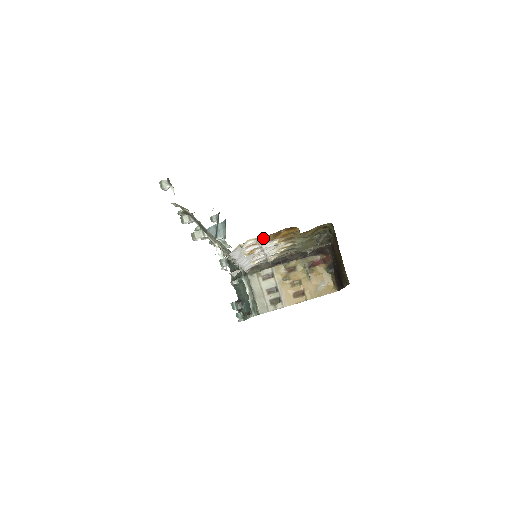
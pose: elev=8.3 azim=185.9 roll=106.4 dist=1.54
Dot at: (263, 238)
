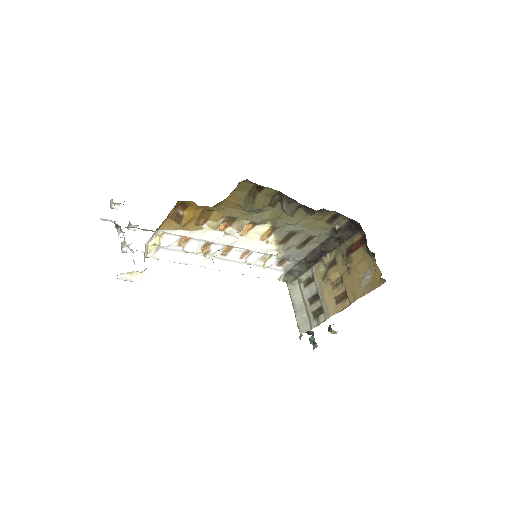
Dot at: (167, 228)
